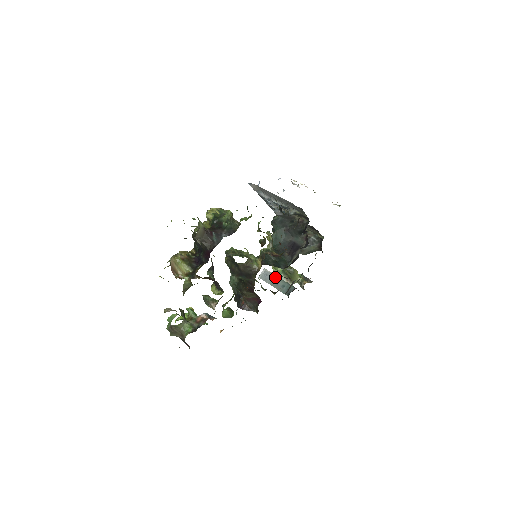
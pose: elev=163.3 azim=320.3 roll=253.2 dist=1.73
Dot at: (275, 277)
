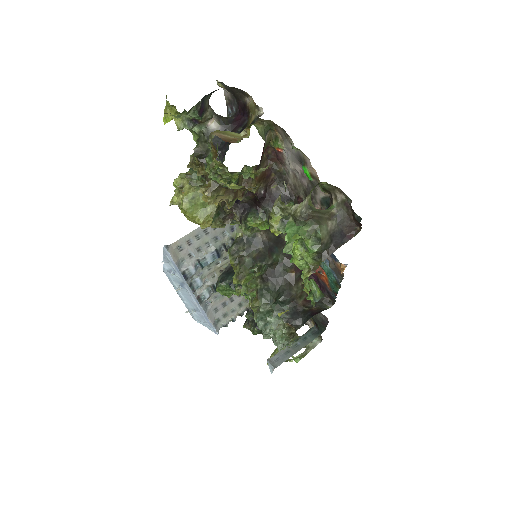
Dot at: (286, 347)
